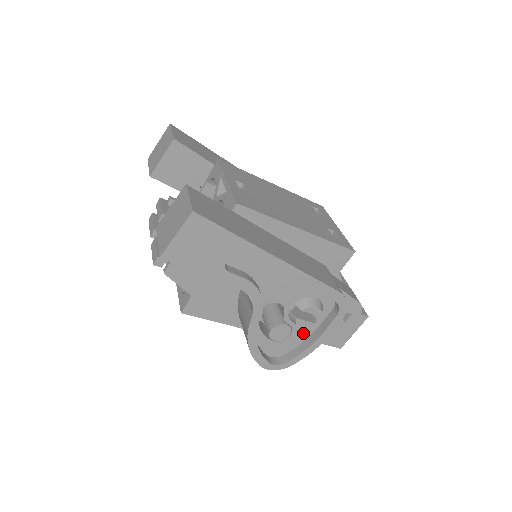
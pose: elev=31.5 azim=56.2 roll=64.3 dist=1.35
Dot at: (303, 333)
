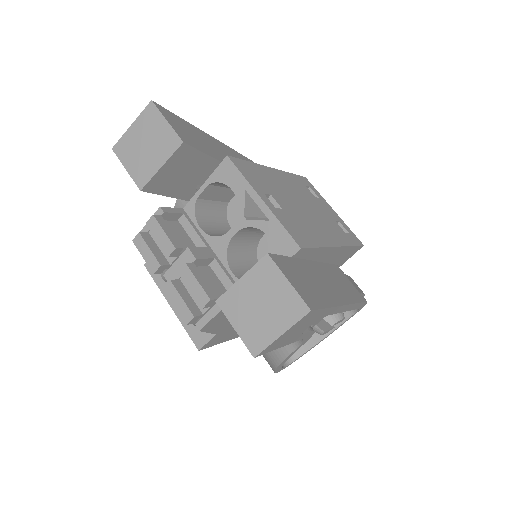
Dot at: occluded
